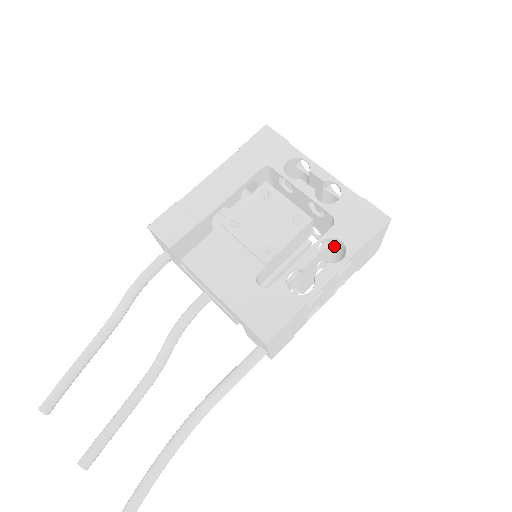
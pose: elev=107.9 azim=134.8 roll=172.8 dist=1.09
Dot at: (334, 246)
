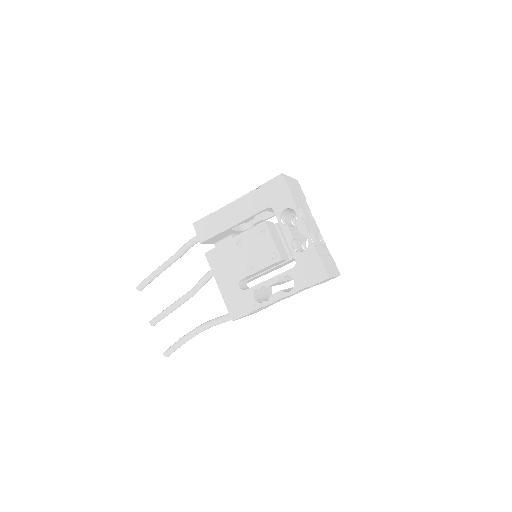
Dot at: occluded
